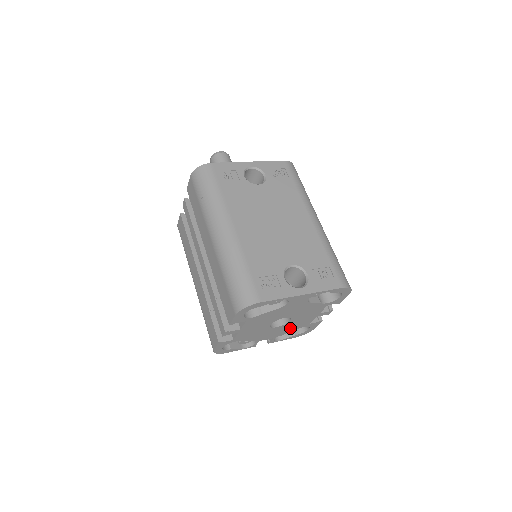
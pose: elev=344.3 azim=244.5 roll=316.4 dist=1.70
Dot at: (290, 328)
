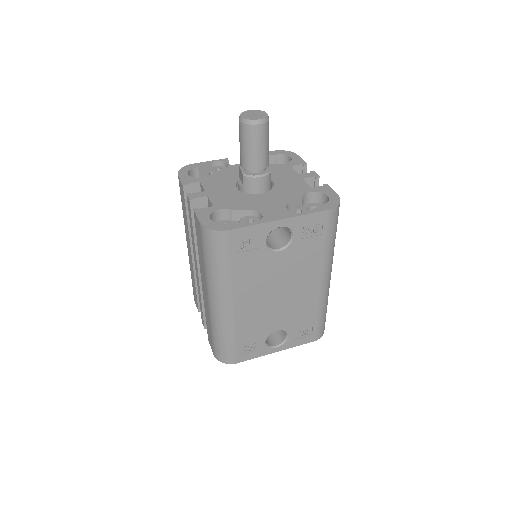
Dot at: occluded
